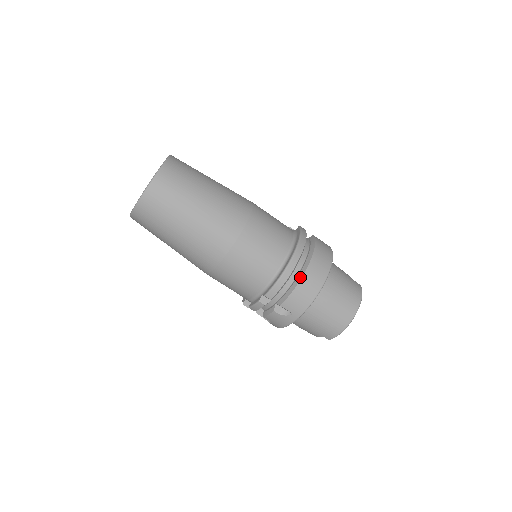
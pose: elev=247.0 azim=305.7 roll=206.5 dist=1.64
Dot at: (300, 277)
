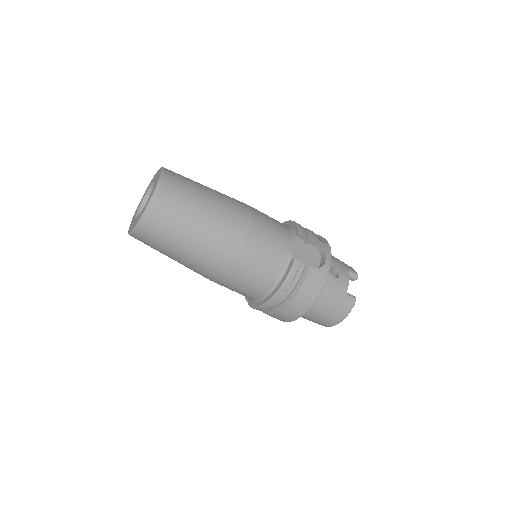
Dot at: (275, 311)
